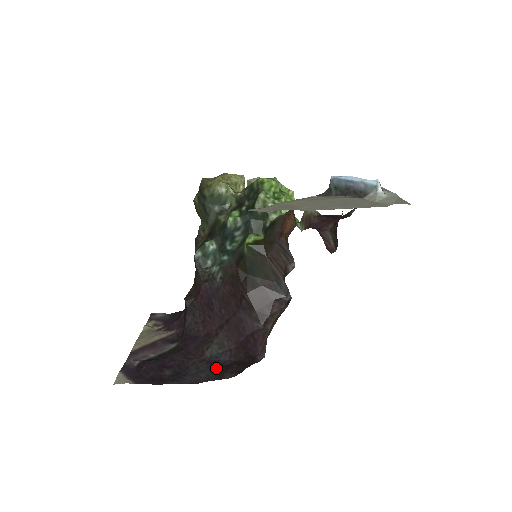
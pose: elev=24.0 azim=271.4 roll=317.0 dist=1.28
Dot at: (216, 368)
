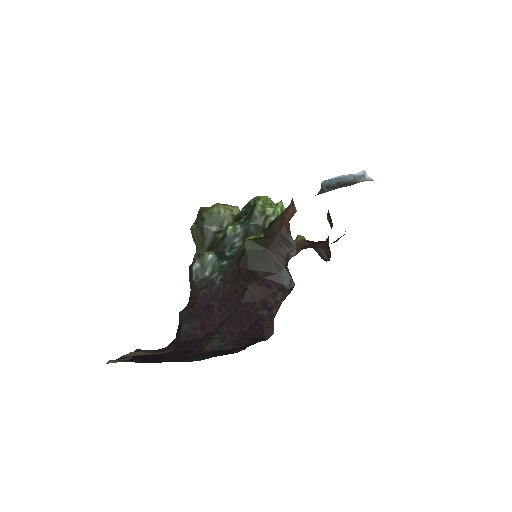
Dot at: (220, 353)
